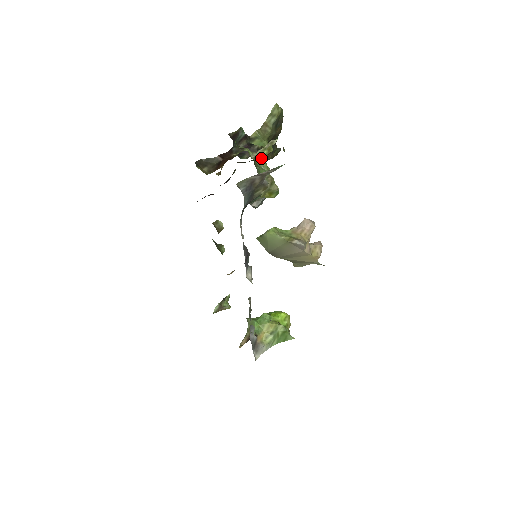
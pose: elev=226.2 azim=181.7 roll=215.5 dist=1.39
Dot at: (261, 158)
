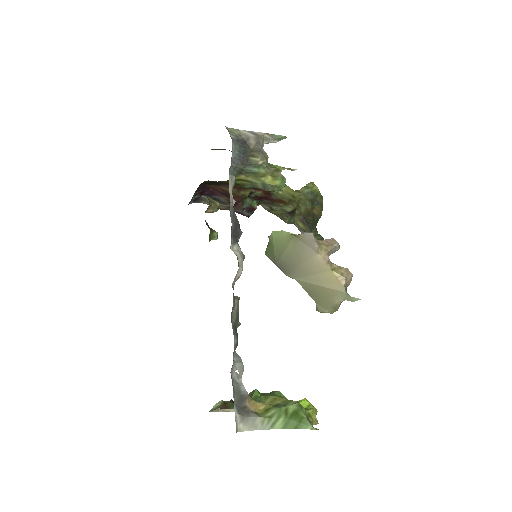
Dot at: (273, 166)
